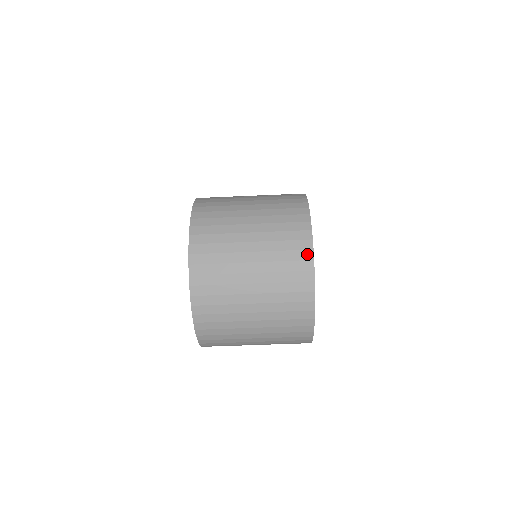
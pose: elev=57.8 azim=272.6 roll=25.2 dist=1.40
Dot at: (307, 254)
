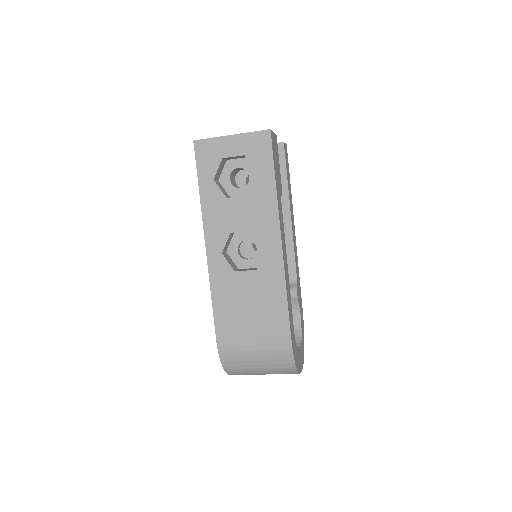
Dot at: occluded
